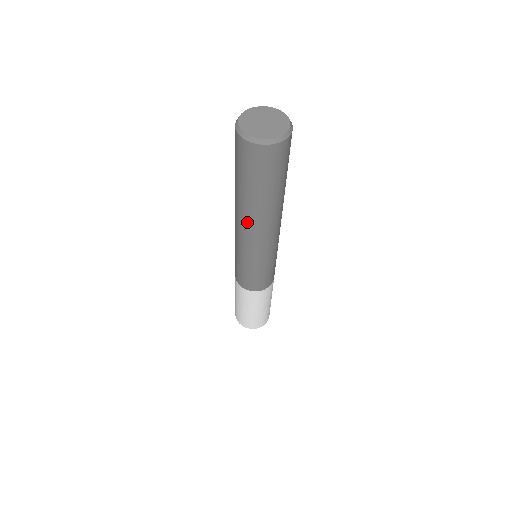
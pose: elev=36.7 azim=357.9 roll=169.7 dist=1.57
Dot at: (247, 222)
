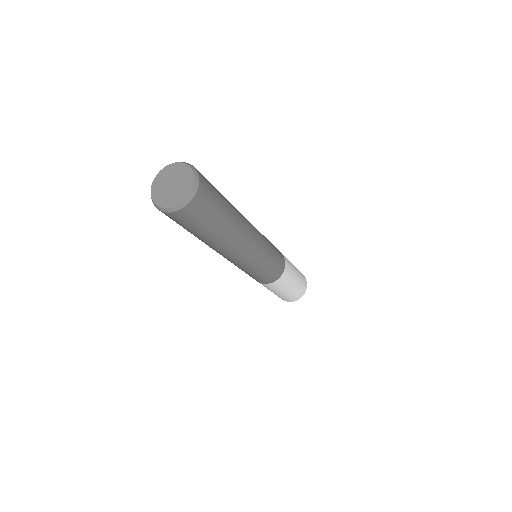
Dot at: (210, 247)
